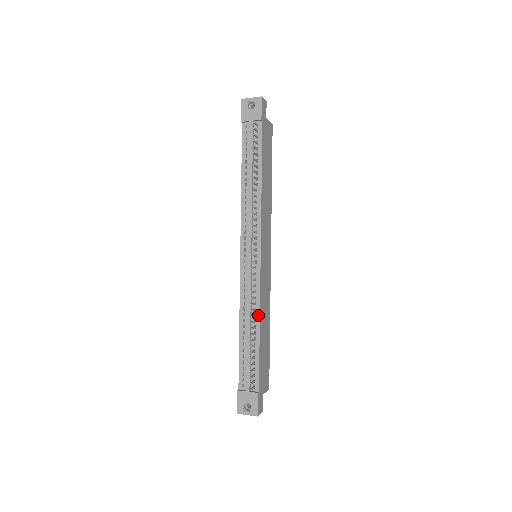
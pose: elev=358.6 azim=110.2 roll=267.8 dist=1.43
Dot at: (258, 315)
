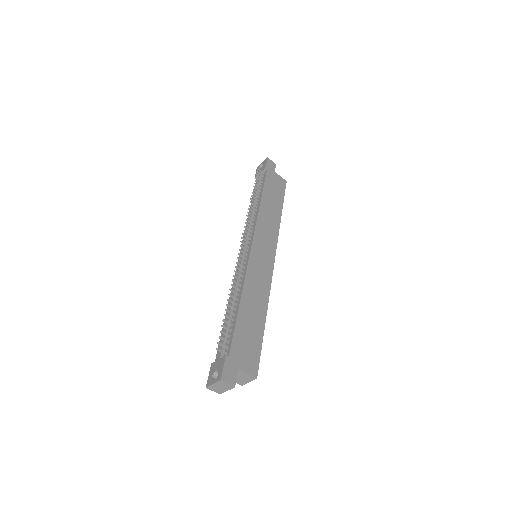
Dot at: (242, 288)
